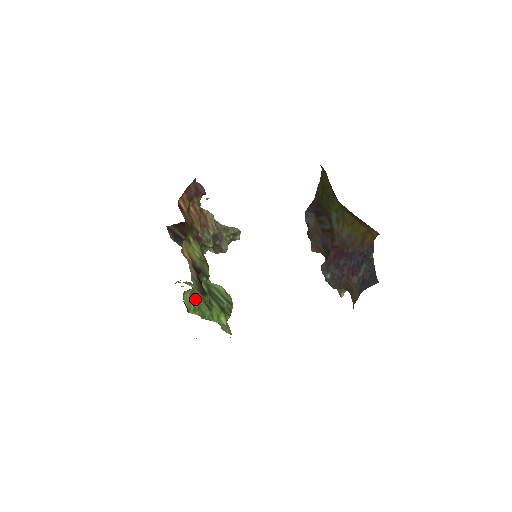
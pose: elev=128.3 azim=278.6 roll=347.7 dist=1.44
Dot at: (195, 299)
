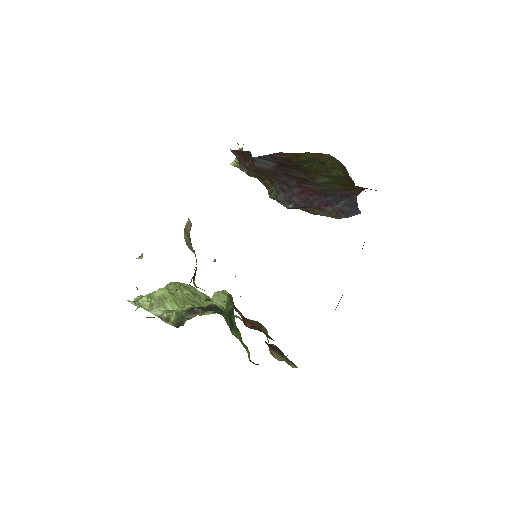
Dot at: (243, 344)
